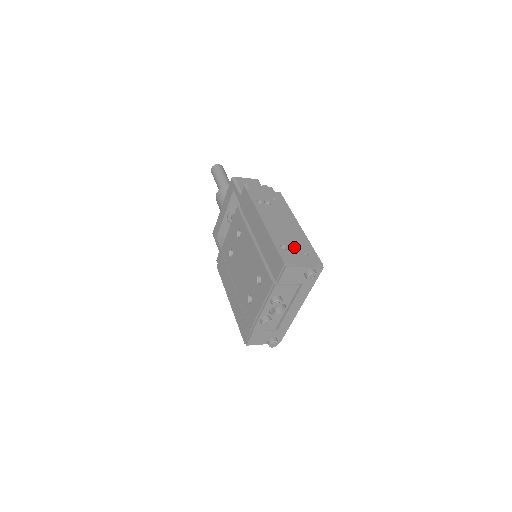
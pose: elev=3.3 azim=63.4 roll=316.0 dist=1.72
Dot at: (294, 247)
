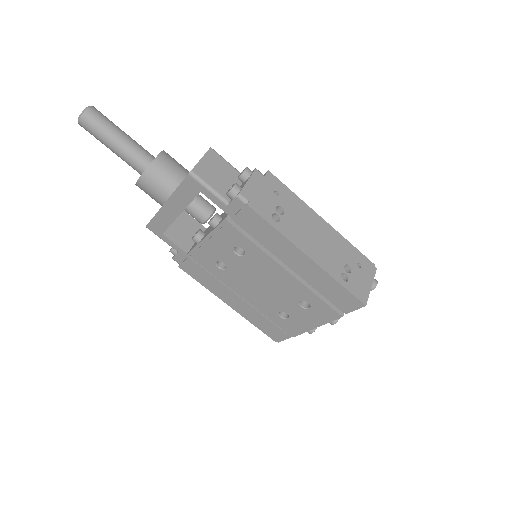
Dot at: (347, 265)
